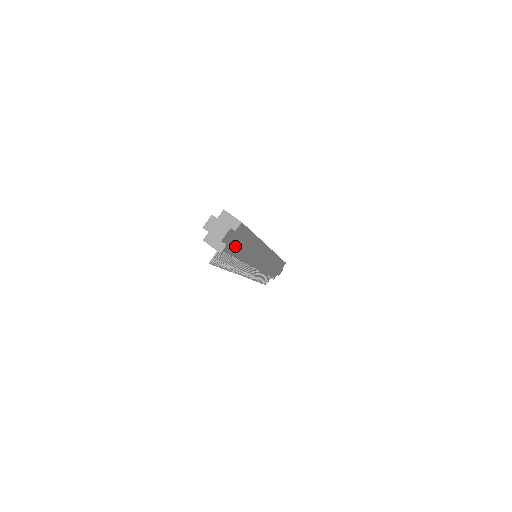
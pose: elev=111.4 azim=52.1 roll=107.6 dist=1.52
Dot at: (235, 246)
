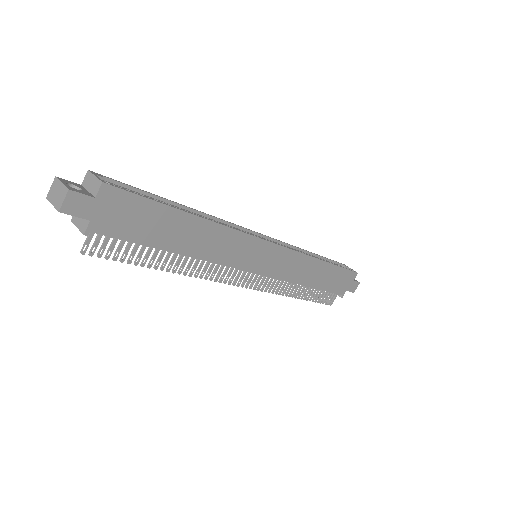
Dot at: (130, 226)
